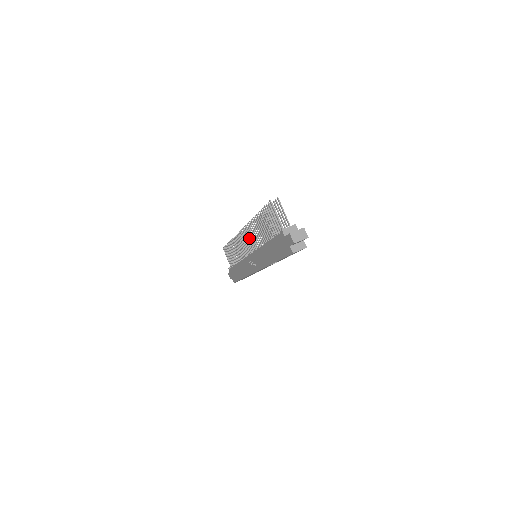
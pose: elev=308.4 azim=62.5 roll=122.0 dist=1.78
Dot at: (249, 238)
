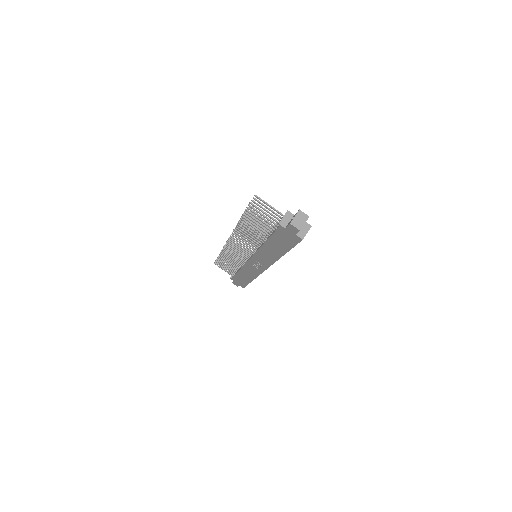
Dot at: (241, 244)
